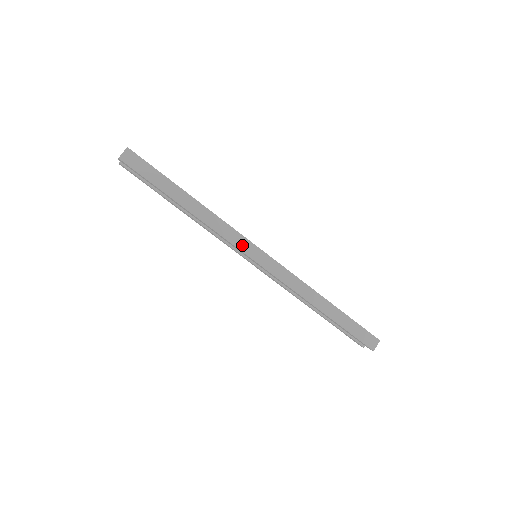
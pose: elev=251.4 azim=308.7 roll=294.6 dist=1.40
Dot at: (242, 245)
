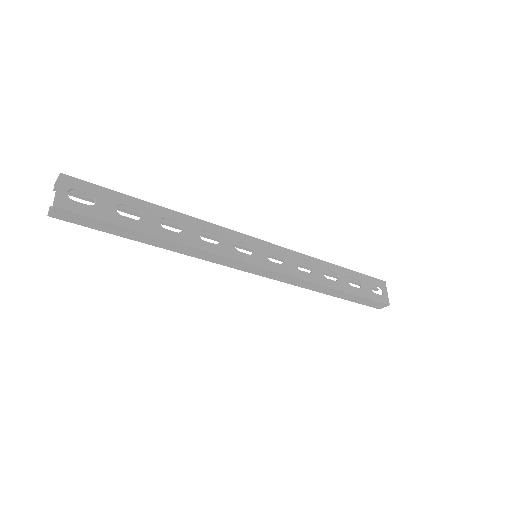
Dot at: (234, 265)
